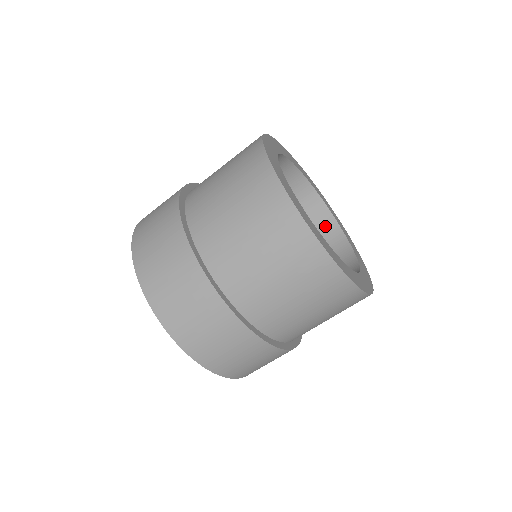
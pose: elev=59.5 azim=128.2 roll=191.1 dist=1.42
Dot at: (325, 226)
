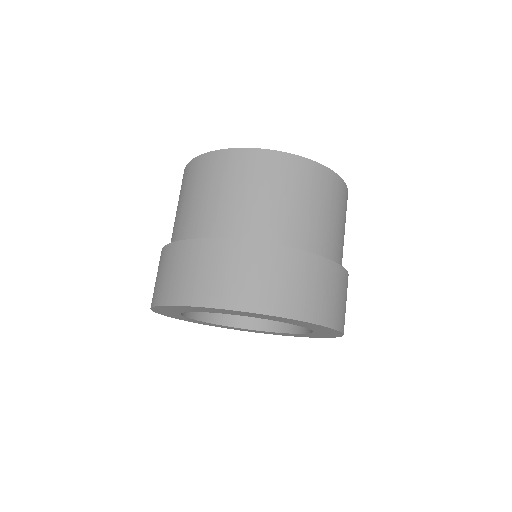
Dot at: occluded
